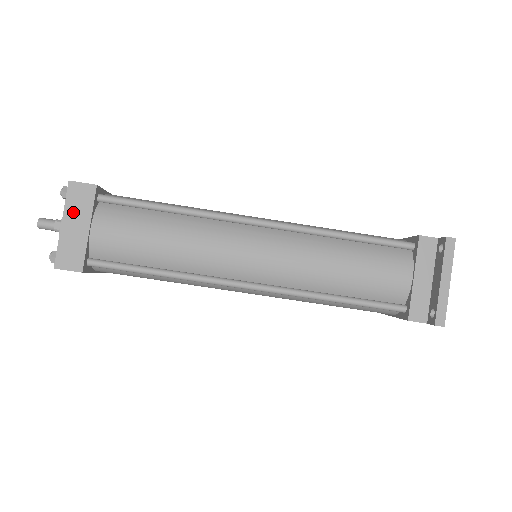
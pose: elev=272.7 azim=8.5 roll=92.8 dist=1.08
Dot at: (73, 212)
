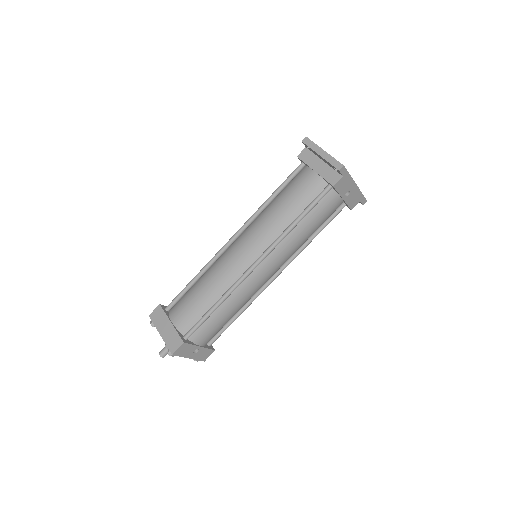
Dot at: (160, 325)
